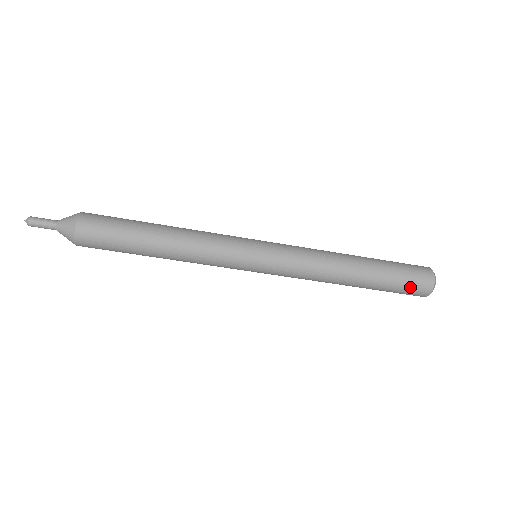
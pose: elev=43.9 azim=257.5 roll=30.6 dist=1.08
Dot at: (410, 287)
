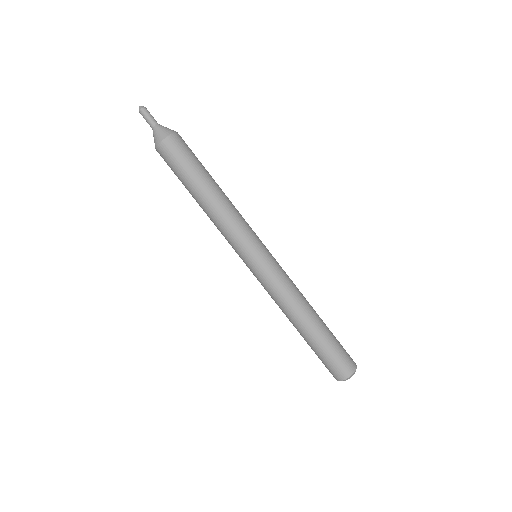
Dot at: (340, 359)
